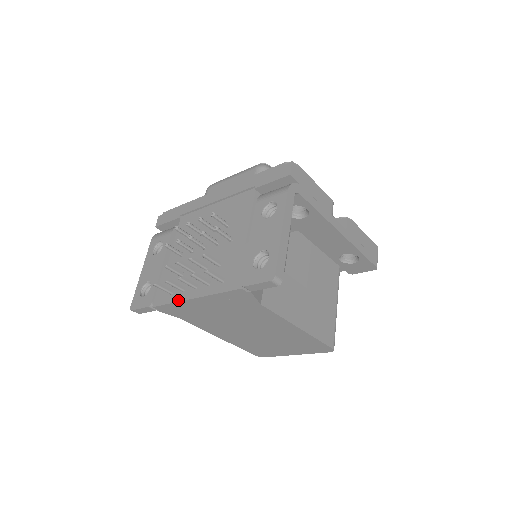
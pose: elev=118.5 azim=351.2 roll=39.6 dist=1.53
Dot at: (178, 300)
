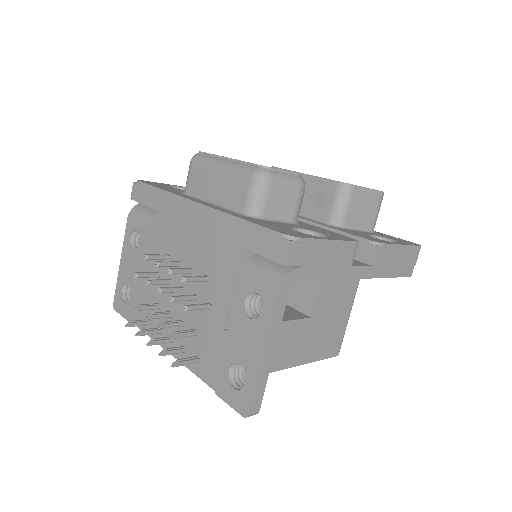
Dot at: occluded
